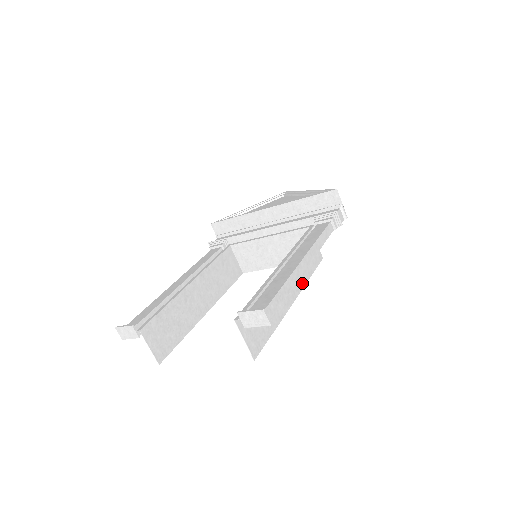
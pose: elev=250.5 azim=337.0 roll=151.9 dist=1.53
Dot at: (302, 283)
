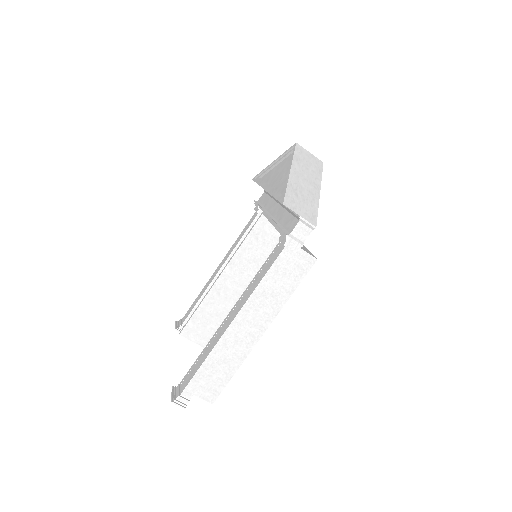
Dot at: (276, 309)
